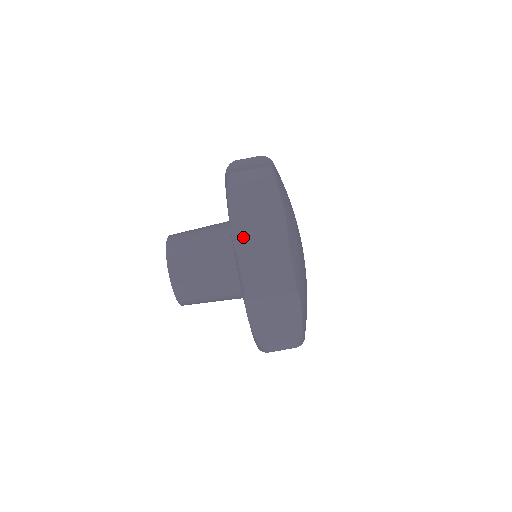
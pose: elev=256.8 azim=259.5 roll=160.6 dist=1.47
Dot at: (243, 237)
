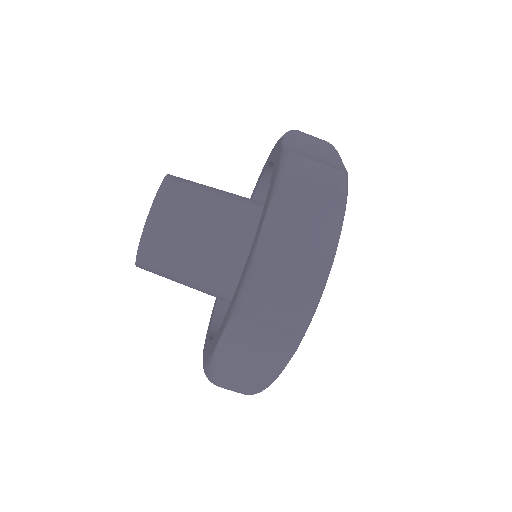
Dot at: (272, 250)
